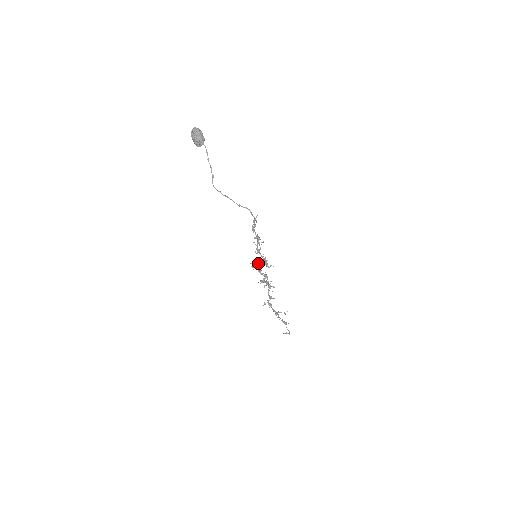
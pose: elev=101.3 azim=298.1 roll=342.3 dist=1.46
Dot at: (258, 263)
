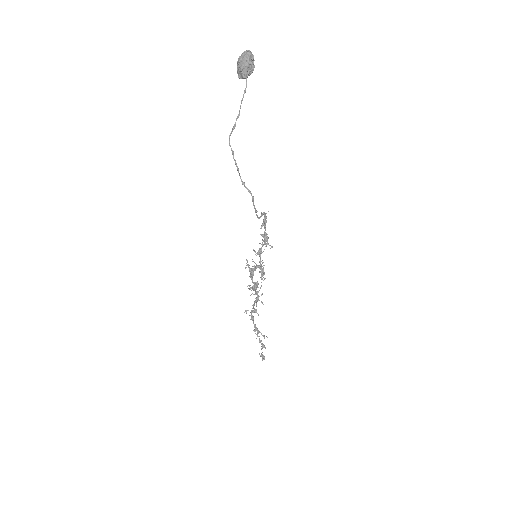
Dot at: (256, 265)
